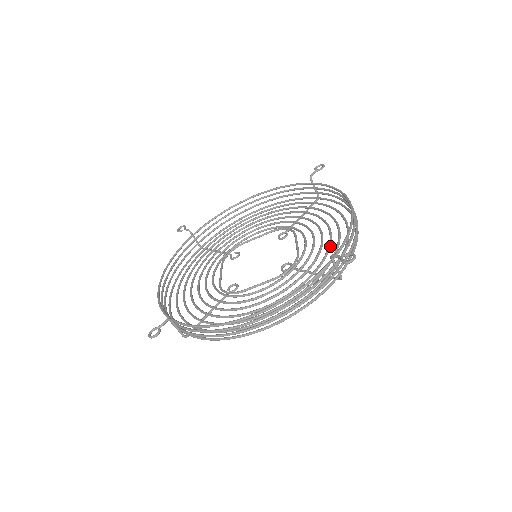
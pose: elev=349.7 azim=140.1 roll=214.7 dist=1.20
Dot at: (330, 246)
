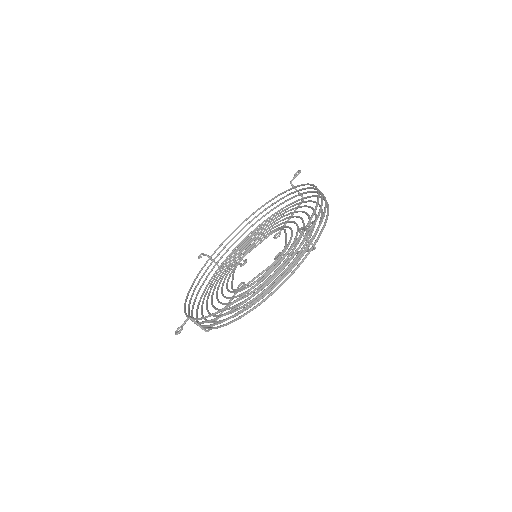
Dot at: occluded
